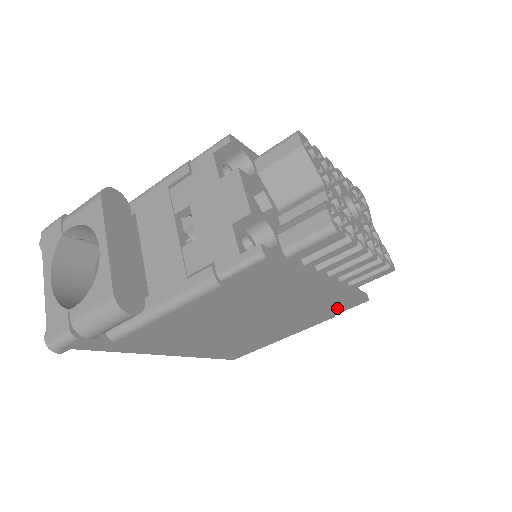
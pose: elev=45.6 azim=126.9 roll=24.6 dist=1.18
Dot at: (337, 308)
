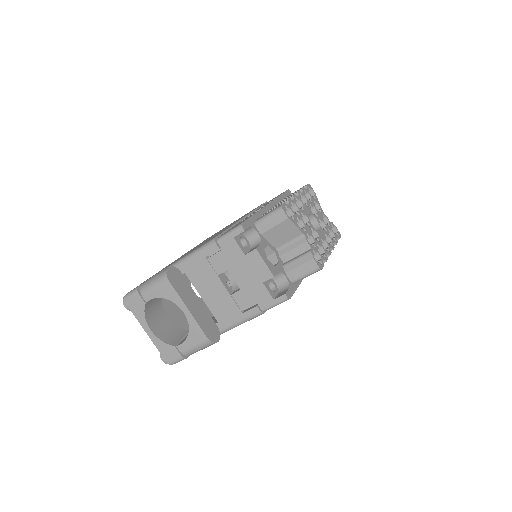
Dot at: occluded
